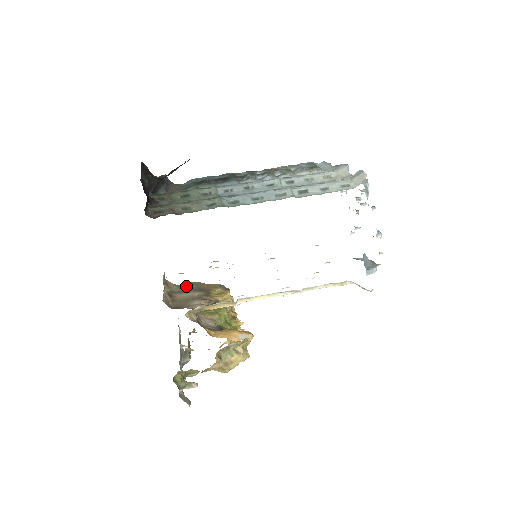
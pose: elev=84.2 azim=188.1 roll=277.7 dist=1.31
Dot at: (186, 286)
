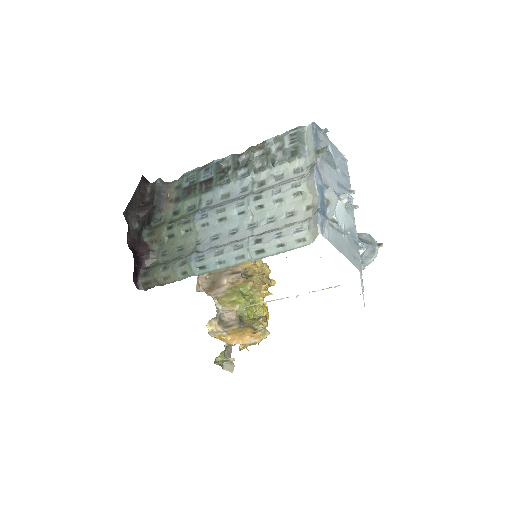
Dot at: occluded
